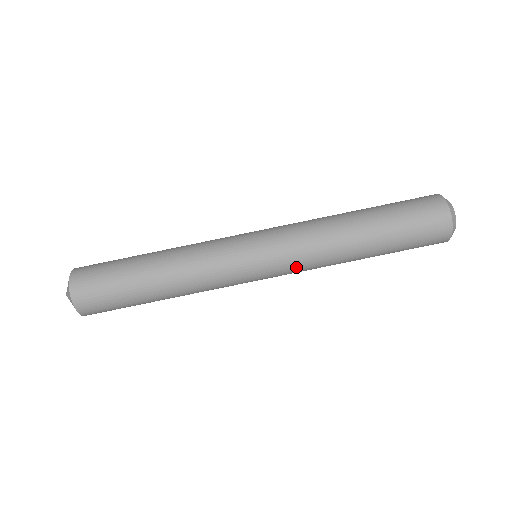
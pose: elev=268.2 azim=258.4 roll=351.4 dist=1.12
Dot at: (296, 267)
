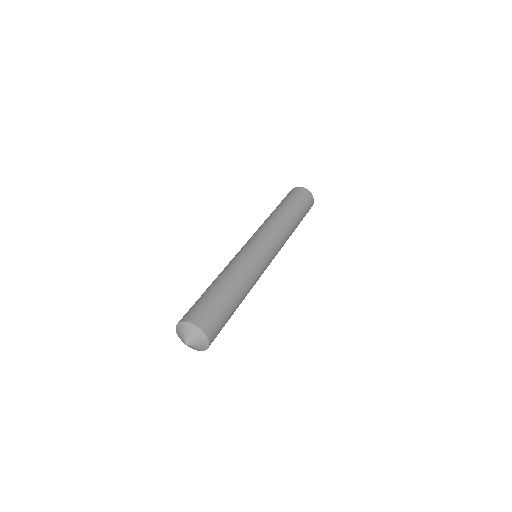
Dot at: (279, 243)
